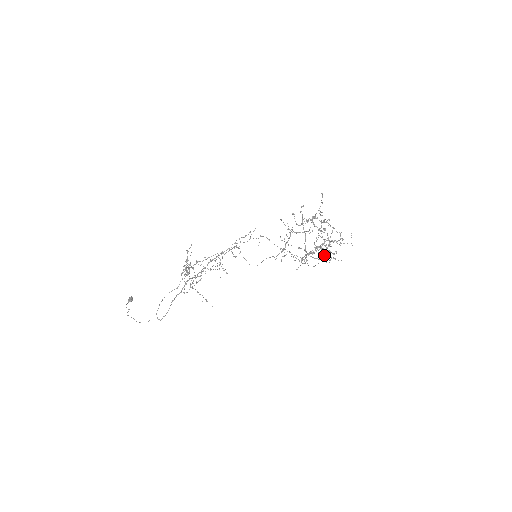
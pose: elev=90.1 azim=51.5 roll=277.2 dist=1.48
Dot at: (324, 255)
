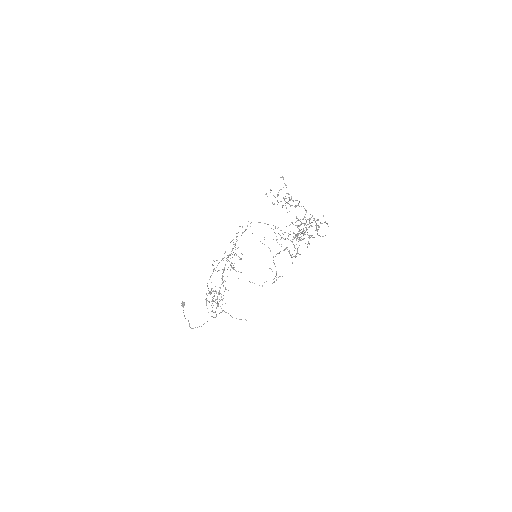
Dot at: occluded
